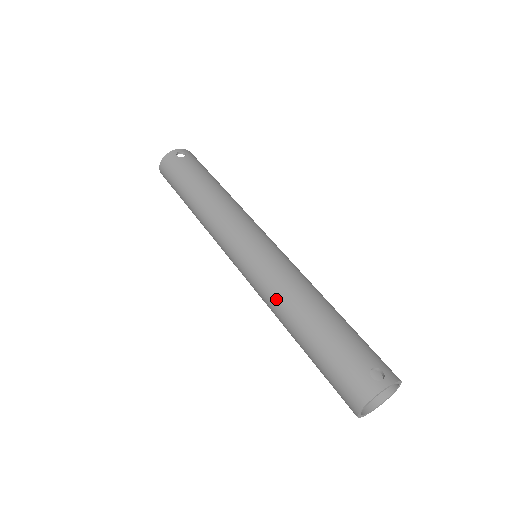
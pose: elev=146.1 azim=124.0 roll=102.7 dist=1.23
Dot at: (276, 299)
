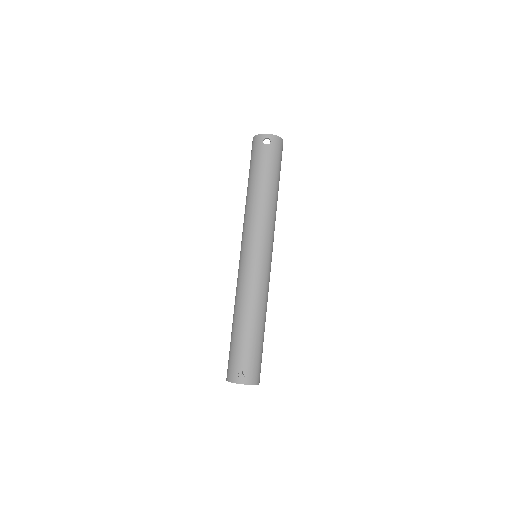
Dot at: (236, 297)
